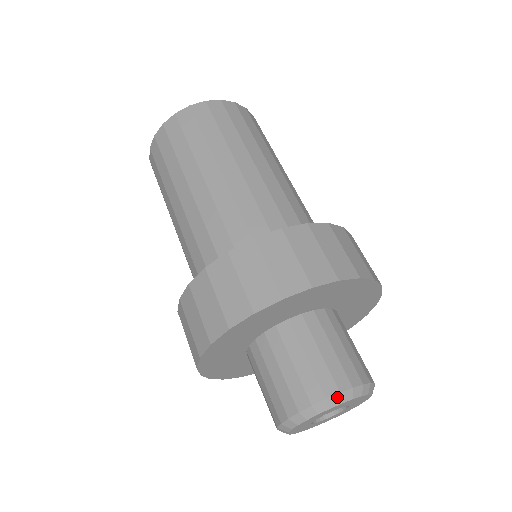
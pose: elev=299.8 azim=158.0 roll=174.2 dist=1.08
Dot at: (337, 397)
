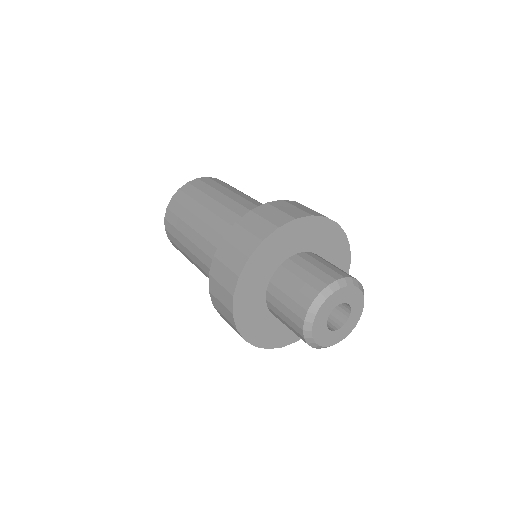
Dot at: (357, 281)
